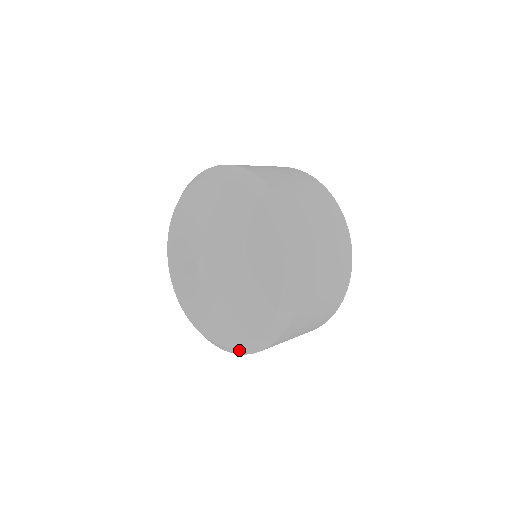
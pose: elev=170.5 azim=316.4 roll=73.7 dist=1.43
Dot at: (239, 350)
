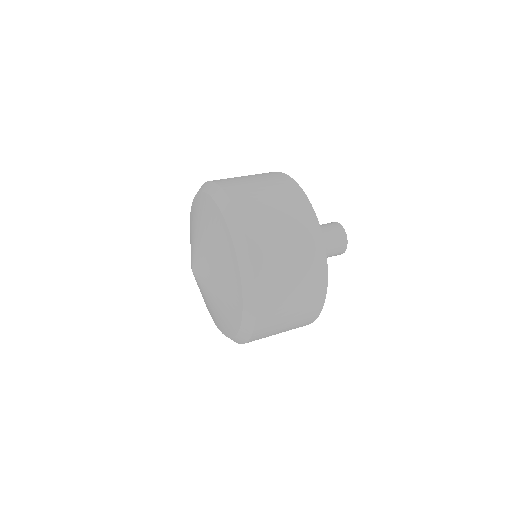
Dot at: occluded
